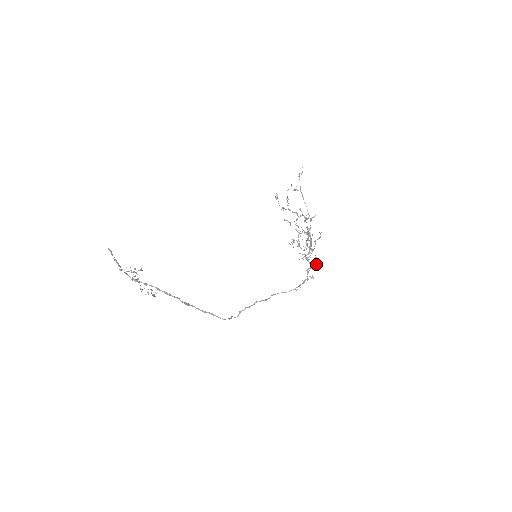
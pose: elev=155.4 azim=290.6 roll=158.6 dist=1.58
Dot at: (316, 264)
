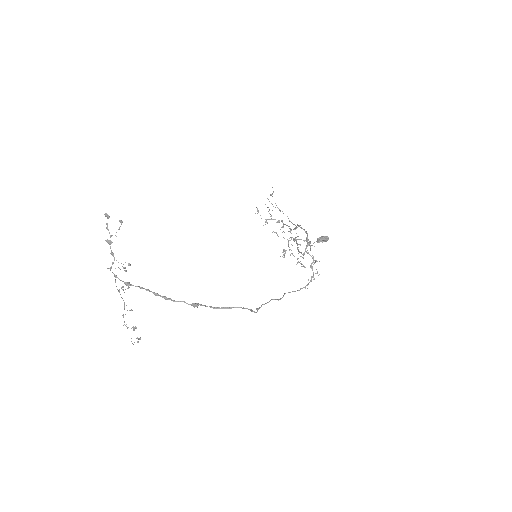
Dot at: (324, 236)
